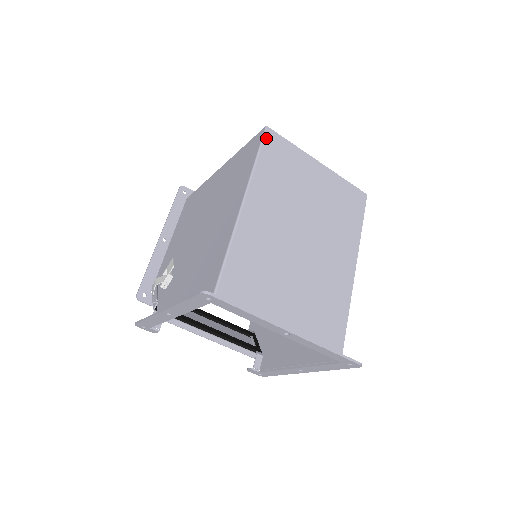
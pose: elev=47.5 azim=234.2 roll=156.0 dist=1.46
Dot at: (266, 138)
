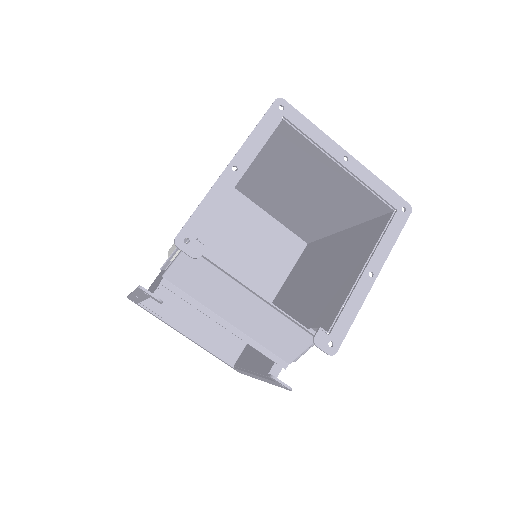
Dot at: occluded
